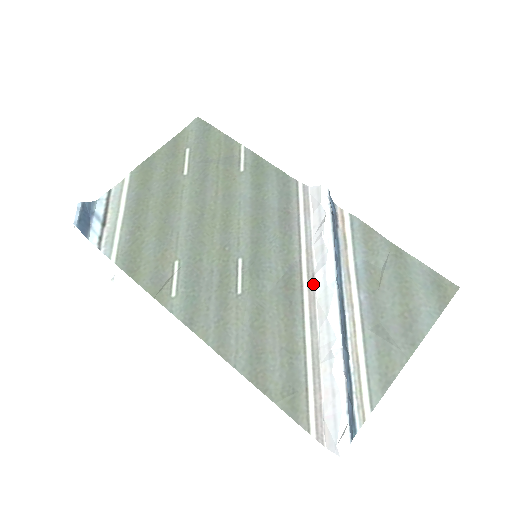
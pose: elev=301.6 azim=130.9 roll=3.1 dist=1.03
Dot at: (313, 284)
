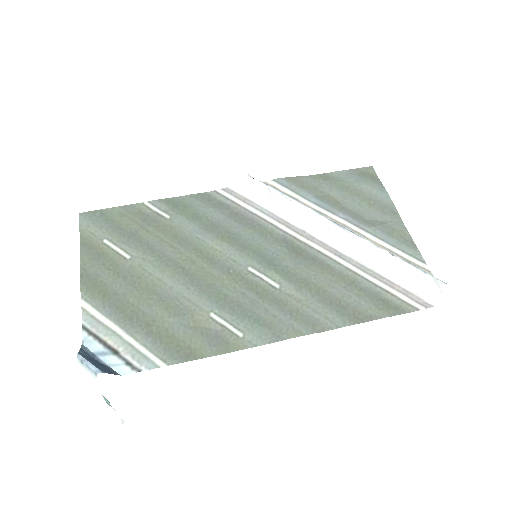
Dot at: (310, 236)
